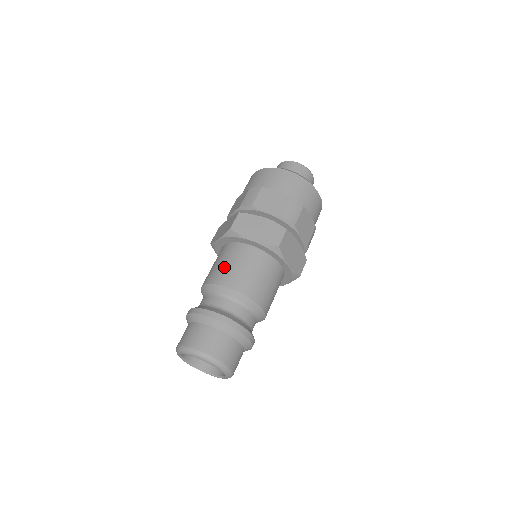
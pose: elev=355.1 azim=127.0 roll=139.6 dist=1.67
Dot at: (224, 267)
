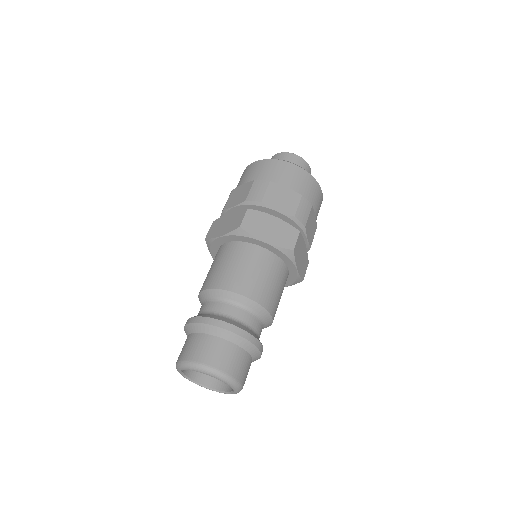
Dot at: (232, 270)
